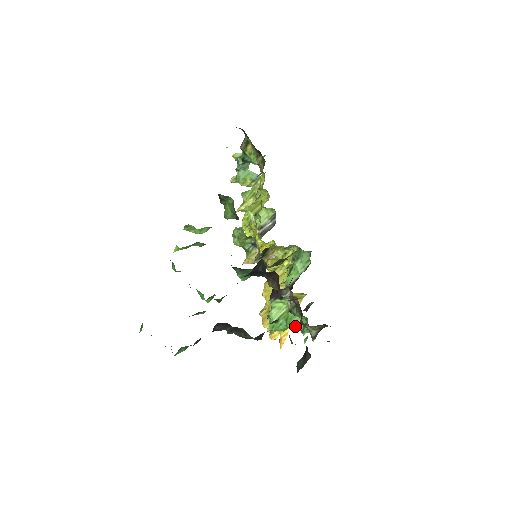
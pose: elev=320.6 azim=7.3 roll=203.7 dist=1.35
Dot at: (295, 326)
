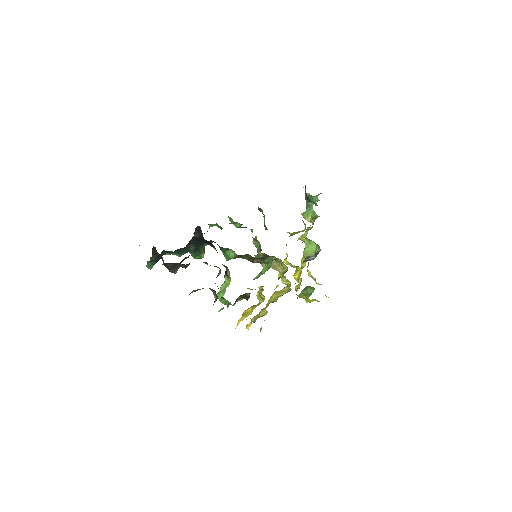
Dot at: (221, 296)
